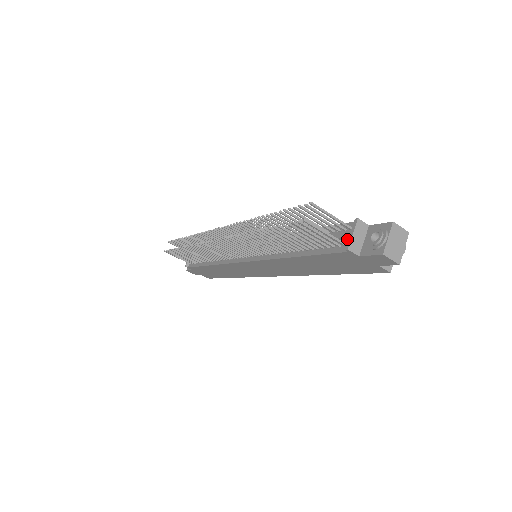
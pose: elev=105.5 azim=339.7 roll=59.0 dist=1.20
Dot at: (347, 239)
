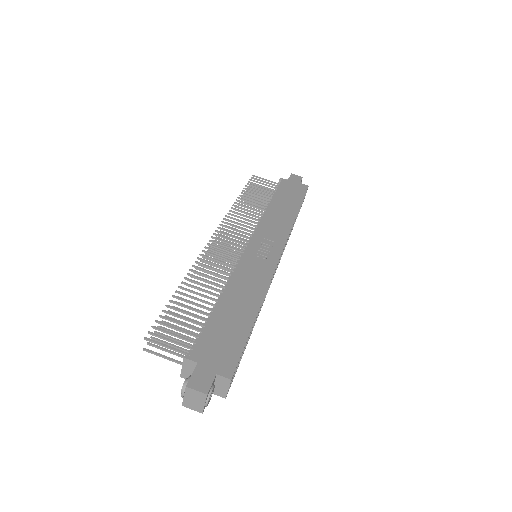
Dot at: occluded
